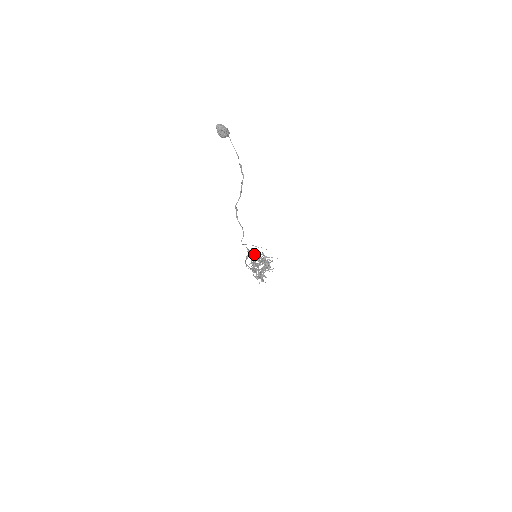
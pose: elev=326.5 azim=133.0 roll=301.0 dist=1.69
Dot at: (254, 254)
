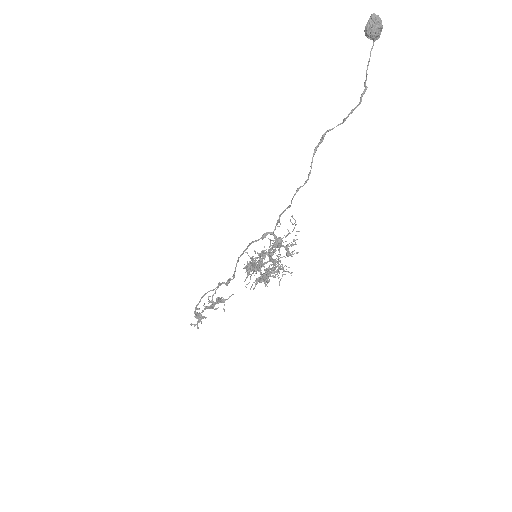
Dot at: (276, 238)
